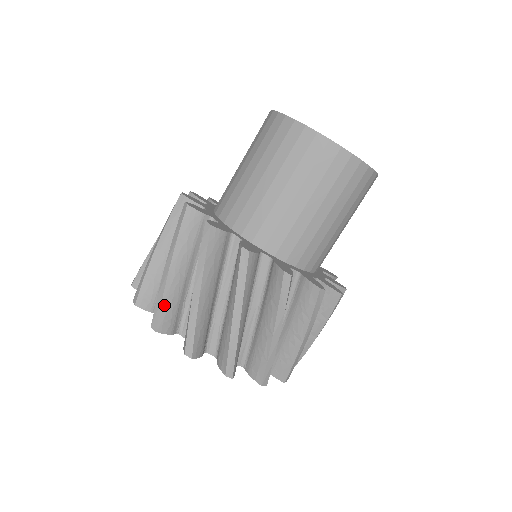
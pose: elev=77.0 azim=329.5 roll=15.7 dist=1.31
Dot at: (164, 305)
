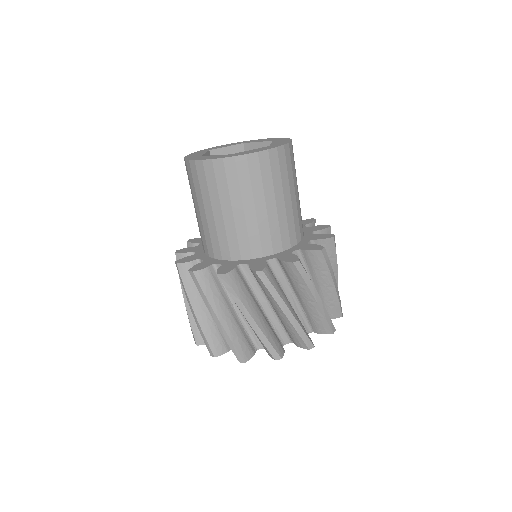
Dot at: (208, 337)
